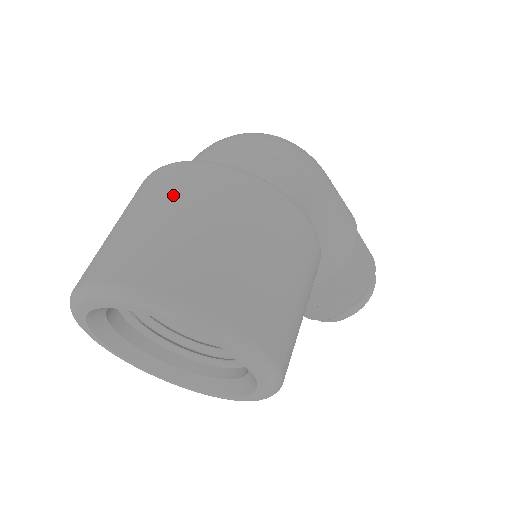
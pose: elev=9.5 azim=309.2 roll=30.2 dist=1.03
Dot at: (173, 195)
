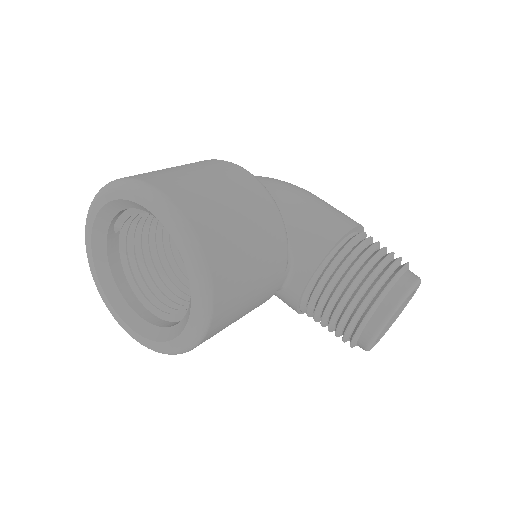
Dot at: occluded
